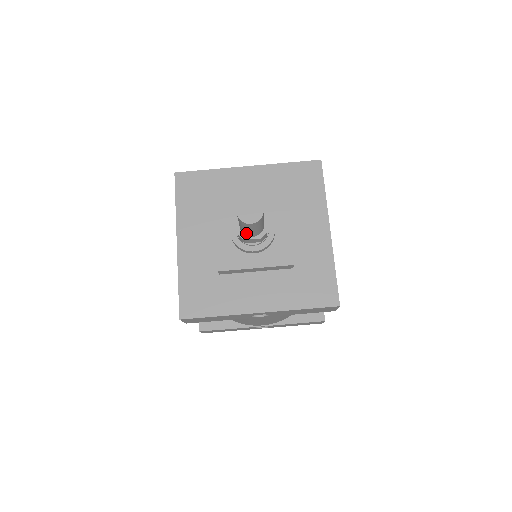
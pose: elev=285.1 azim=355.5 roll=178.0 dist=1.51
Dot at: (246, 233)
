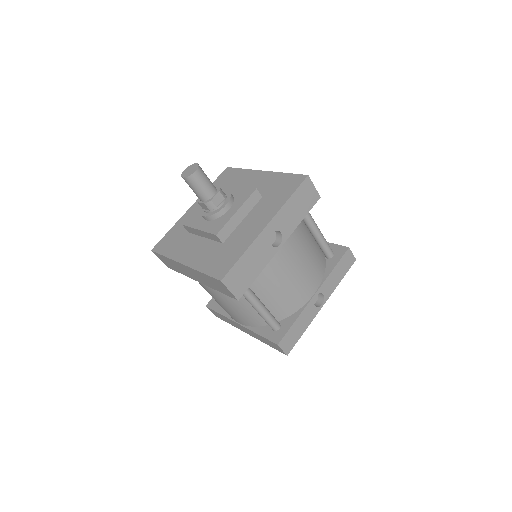
Dot at: (206, 194)
